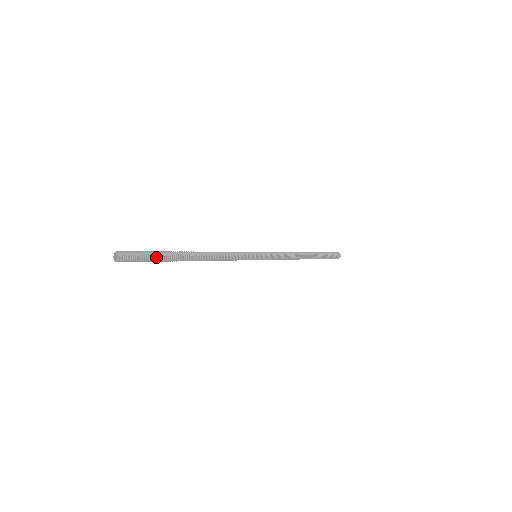
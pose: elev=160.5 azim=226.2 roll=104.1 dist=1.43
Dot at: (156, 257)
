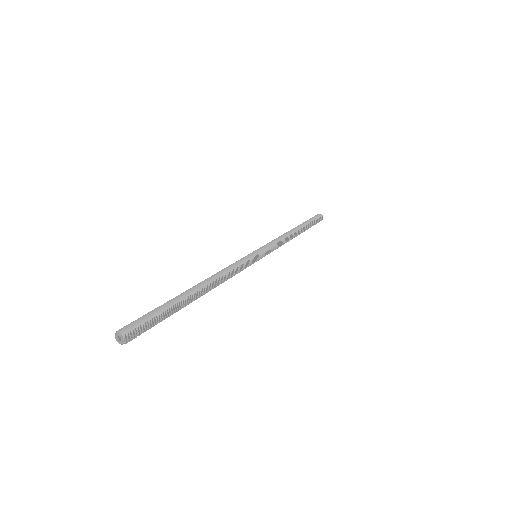
Dot at: (165, 314)
